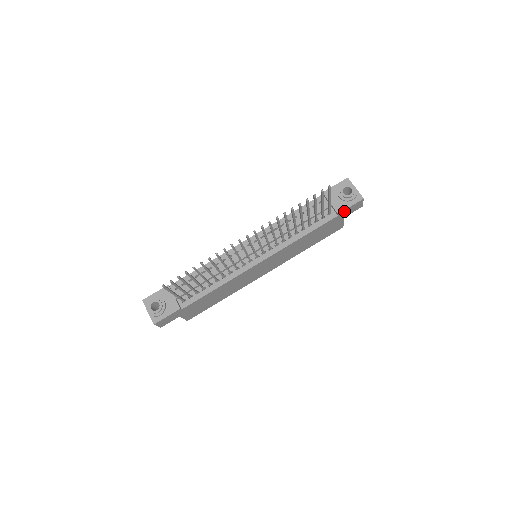
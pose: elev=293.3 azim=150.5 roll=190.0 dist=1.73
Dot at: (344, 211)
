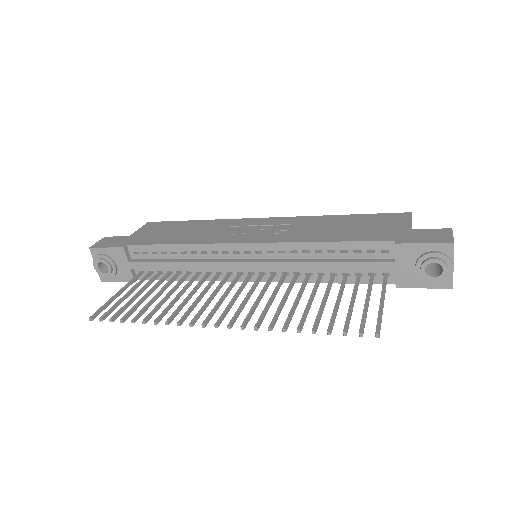
Dot at: (410, 284)
